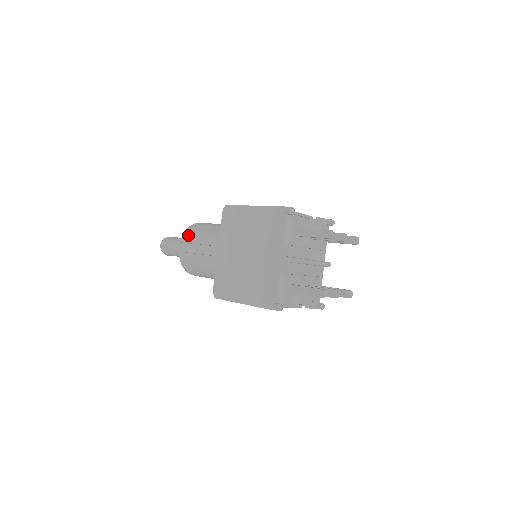
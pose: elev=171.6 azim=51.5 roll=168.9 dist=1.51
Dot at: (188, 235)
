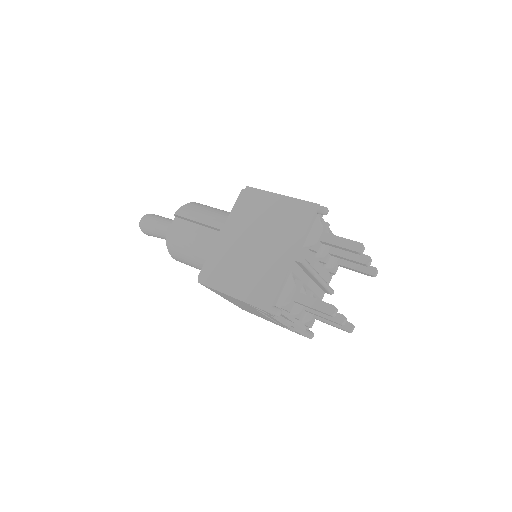
Dot at: (186, 209)
